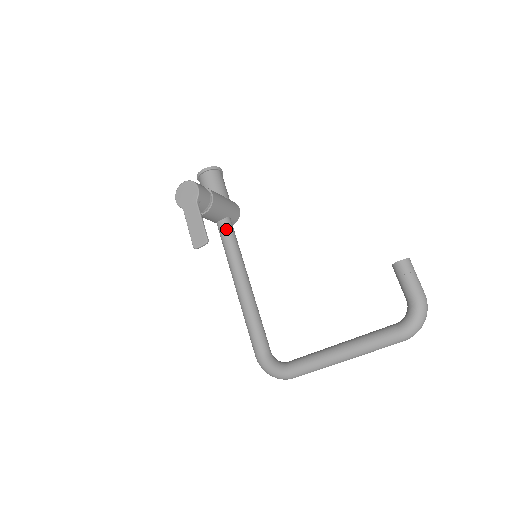
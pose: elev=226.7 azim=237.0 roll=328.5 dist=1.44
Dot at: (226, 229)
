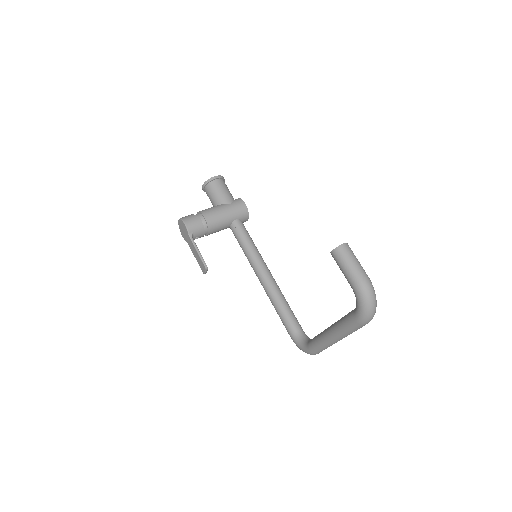
Dot at: (236, 233)
